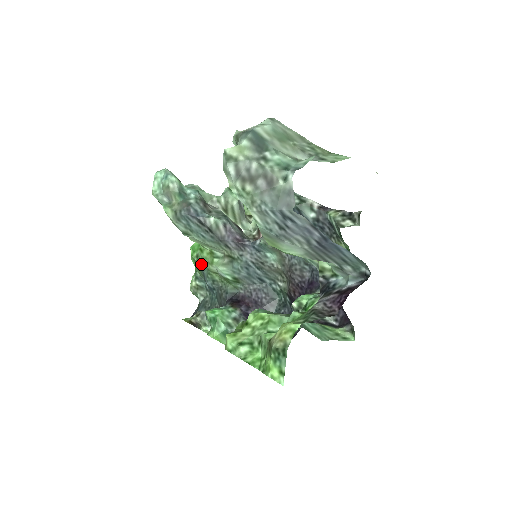
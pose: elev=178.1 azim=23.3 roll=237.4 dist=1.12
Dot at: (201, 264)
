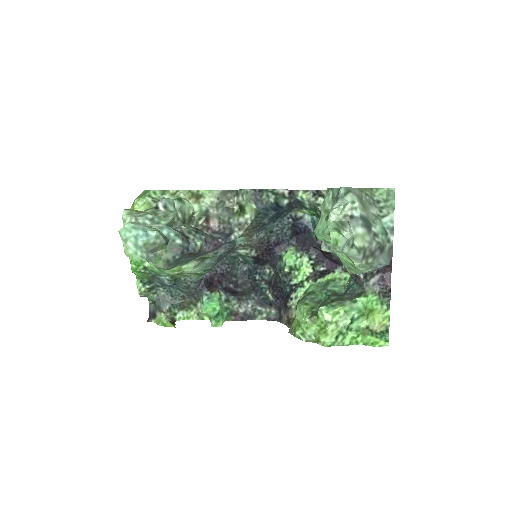
Dot at: (154, 273)
